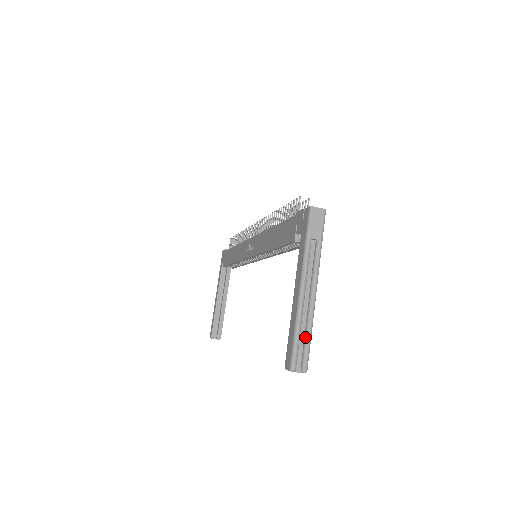
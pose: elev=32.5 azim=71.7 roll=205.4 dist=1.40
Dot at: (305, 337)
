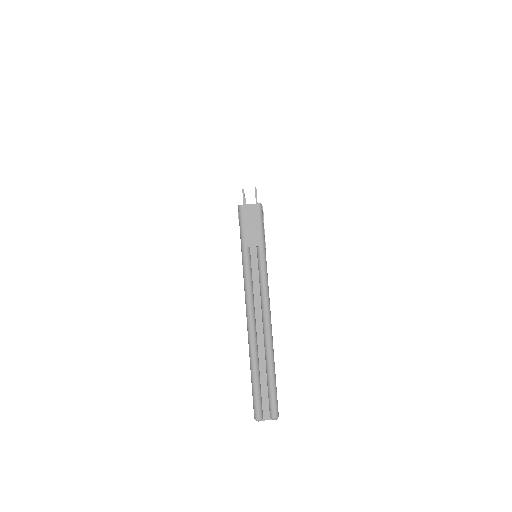
Dot at: (266, 374)
